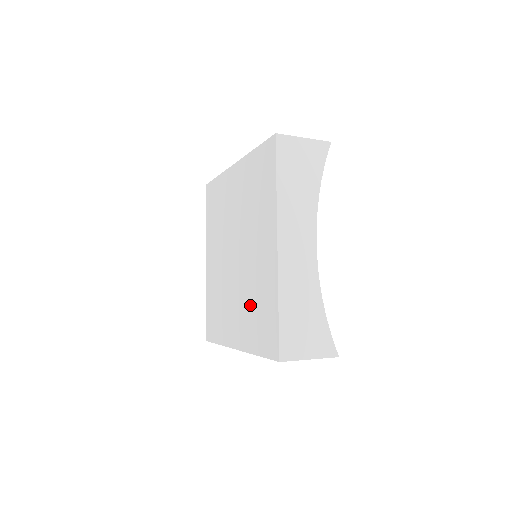
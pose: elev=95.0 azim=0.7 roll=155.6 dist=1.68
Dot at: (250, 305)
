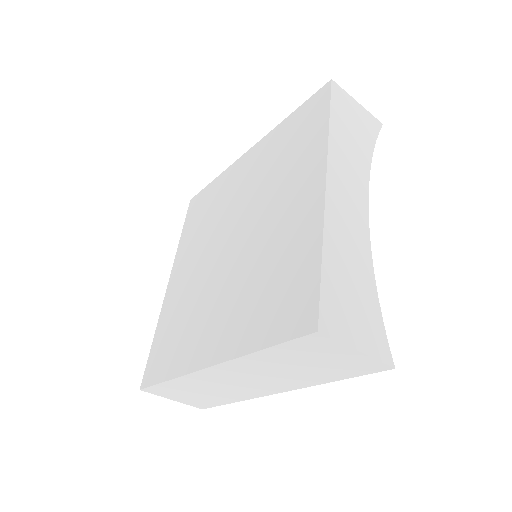
Dot at: (254, 285)
